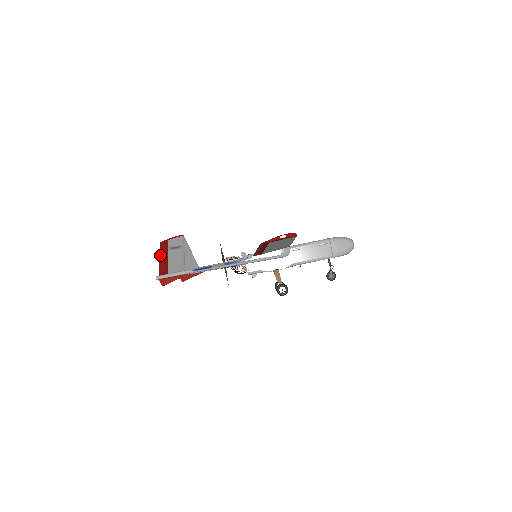
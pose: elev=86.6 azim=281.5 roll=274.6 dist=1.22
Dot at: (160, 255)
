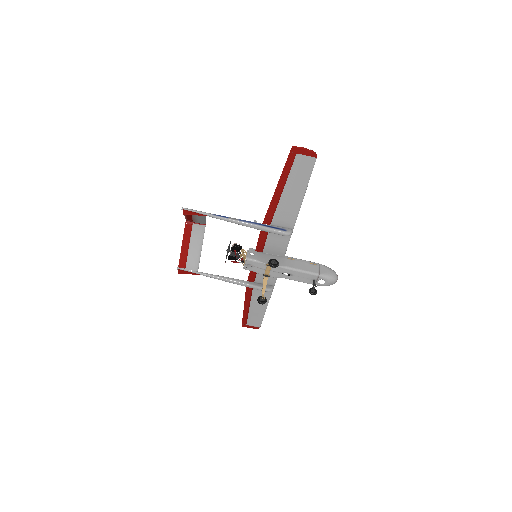
Dot at: (185, 216)
